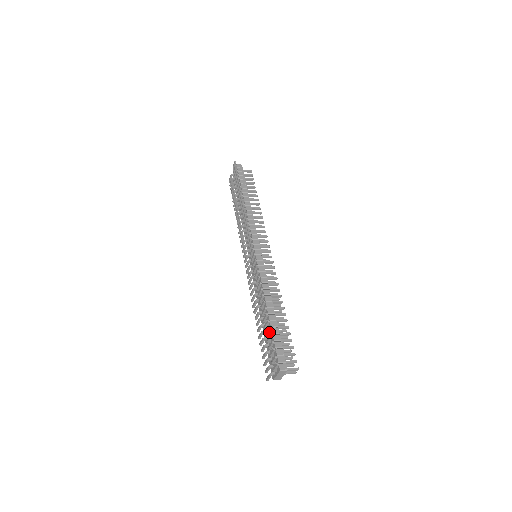
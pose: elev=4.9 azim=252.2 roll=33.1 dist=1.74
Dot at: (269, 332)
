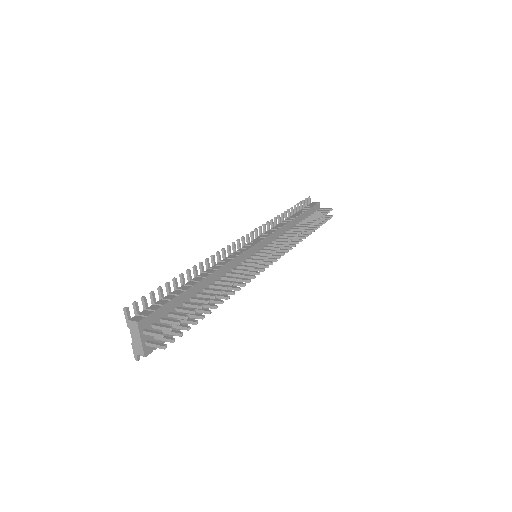
Dot at: occluded
